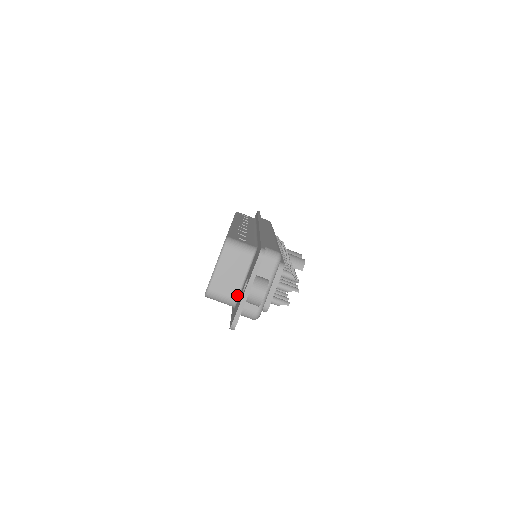
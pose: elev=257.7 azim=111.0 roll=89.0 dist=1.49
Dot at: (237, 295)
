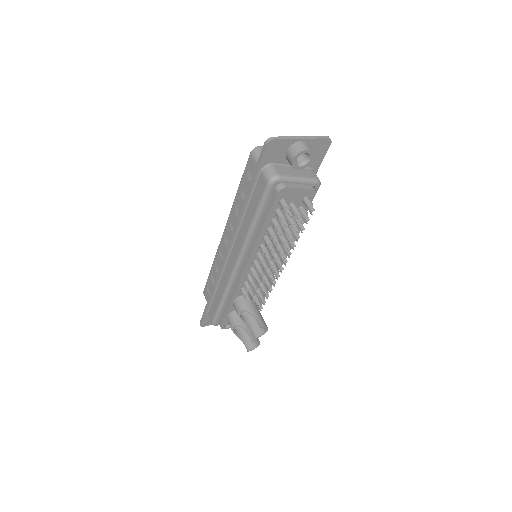
Dot at: occluded
